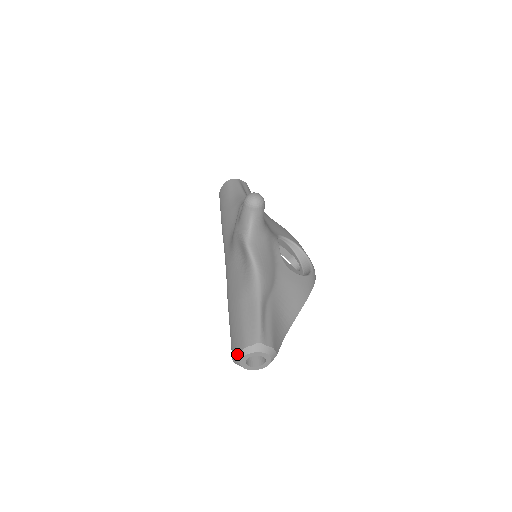
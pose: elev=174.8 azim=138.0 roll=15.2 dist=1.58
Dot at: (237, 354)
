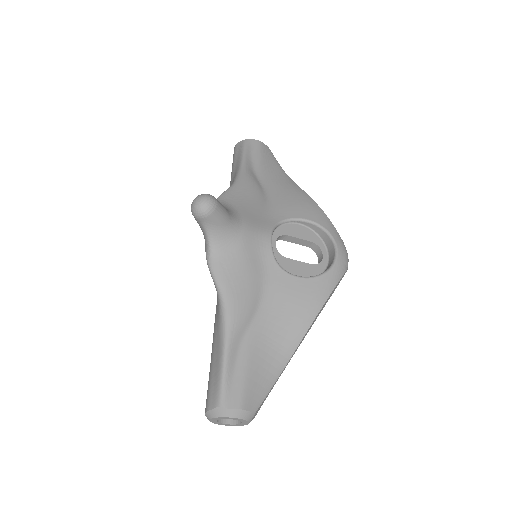
Dot at: occluded
